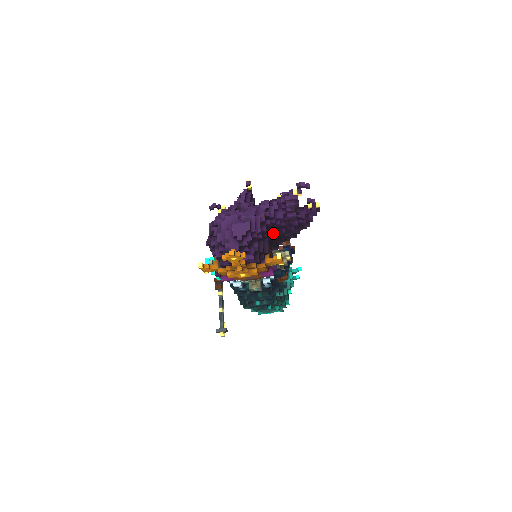
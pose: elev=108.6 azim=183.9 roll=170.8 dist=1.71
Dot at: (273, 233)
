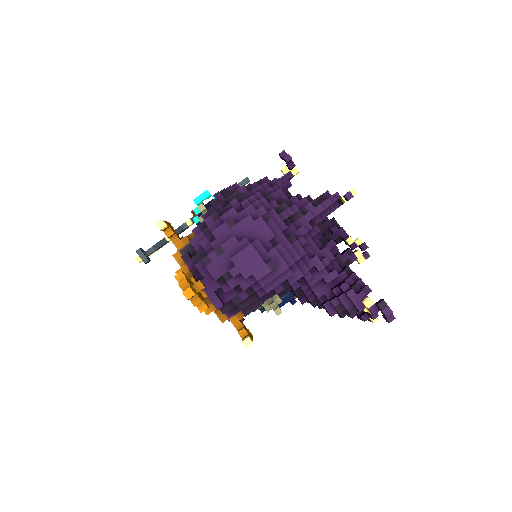
Dot at: occluded
